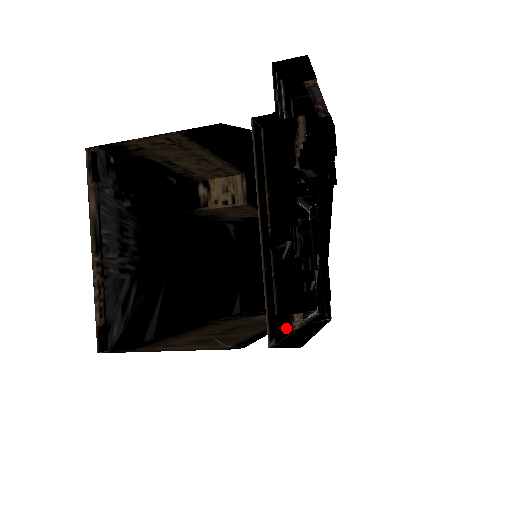
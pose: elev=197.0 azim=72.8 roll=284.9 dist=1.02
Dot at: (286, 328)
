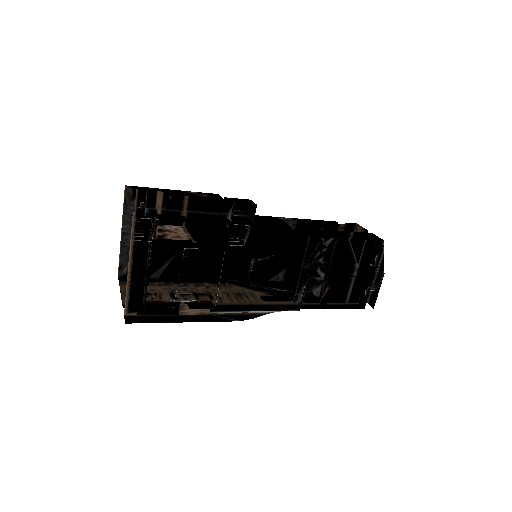
Dot at: (164, 311)
